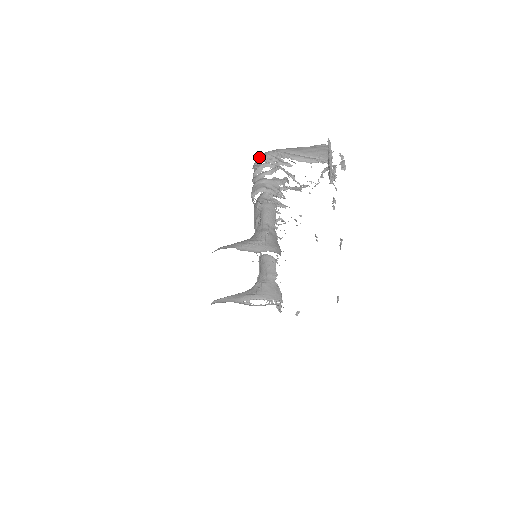
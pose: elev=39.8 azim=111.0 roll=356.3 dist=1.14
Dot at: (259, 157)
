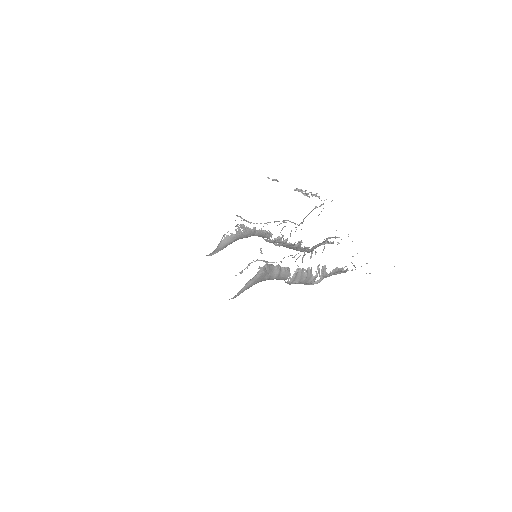
Dot at: occluded
